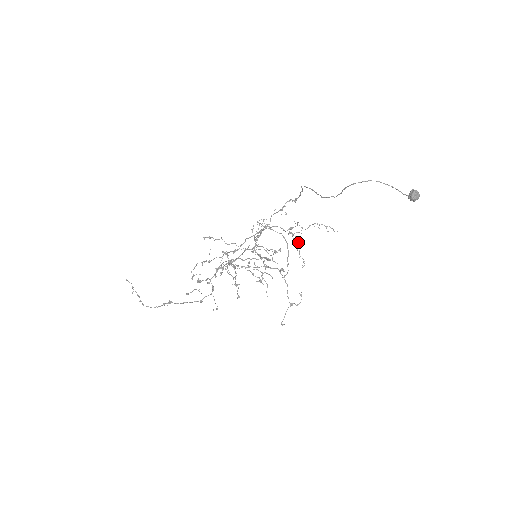
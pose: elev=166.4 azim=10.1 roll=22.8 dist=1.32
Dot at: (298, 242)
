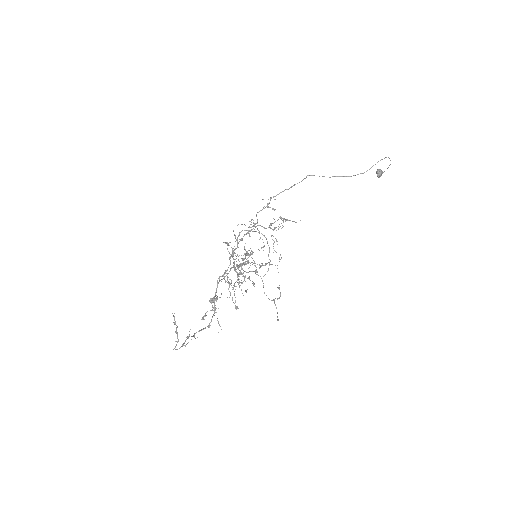
Dot at: occluded
